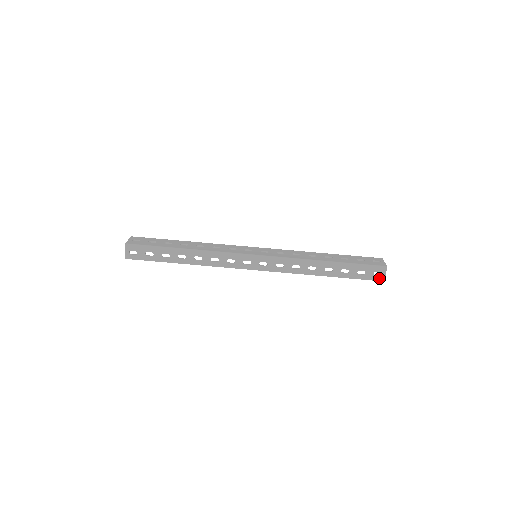
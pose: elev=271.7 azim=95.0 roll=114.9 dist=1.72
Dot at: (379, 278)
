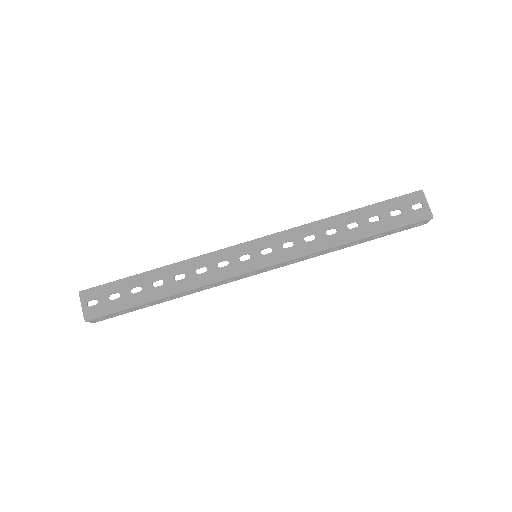
Dot at: (420, 225)
